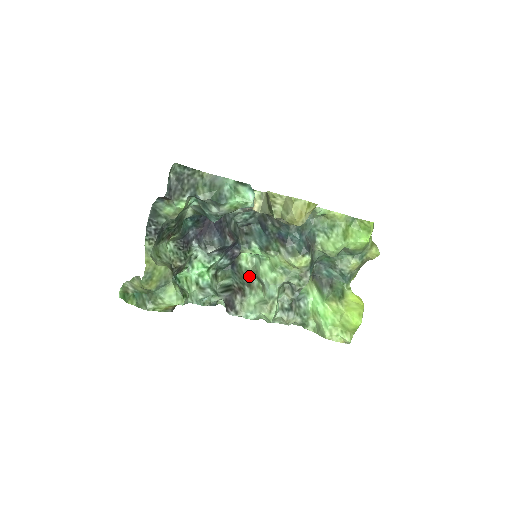
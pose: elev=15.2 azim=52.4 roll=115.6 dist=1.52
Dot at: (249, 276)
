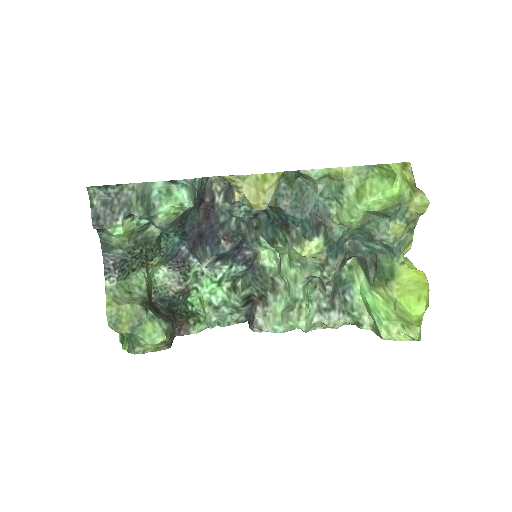
Dot at: (275, 277)
